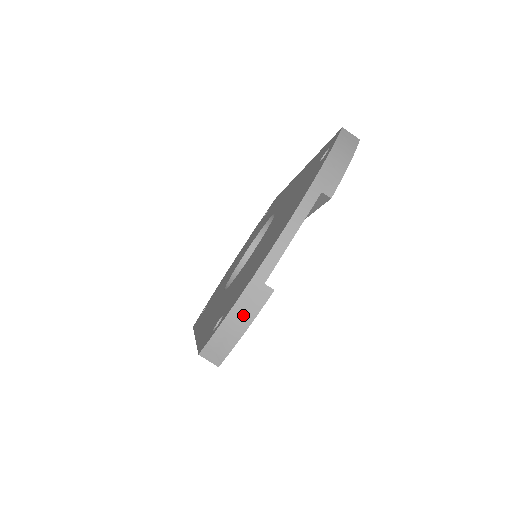
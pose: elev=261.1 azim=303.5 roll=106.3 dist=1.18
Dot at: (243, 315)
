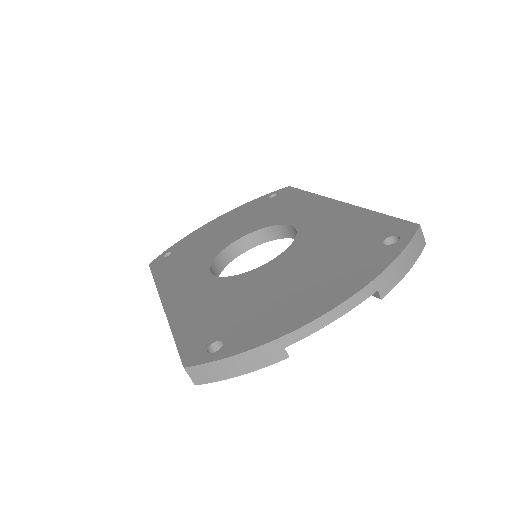
Dot at: (249, 363)
